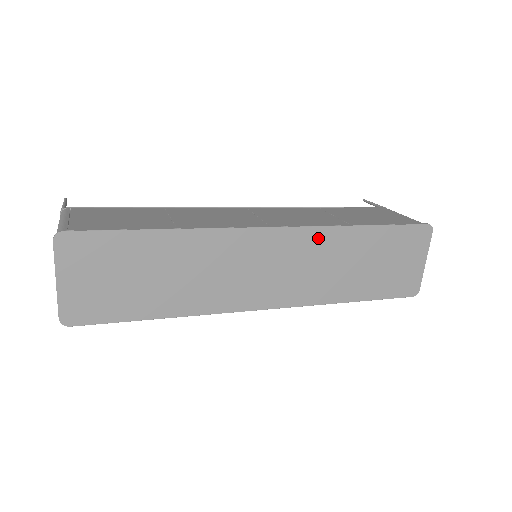
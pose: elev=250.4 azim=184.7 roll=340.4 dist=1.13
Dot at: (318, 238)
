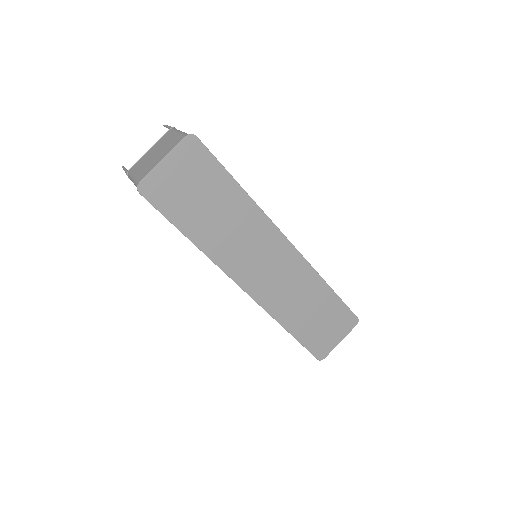
Dot at: (305, 272)
